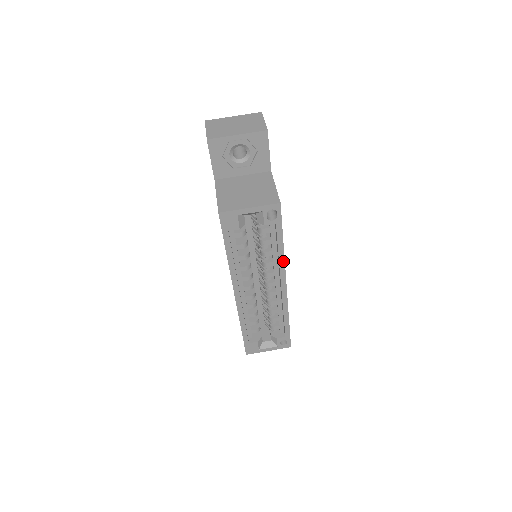
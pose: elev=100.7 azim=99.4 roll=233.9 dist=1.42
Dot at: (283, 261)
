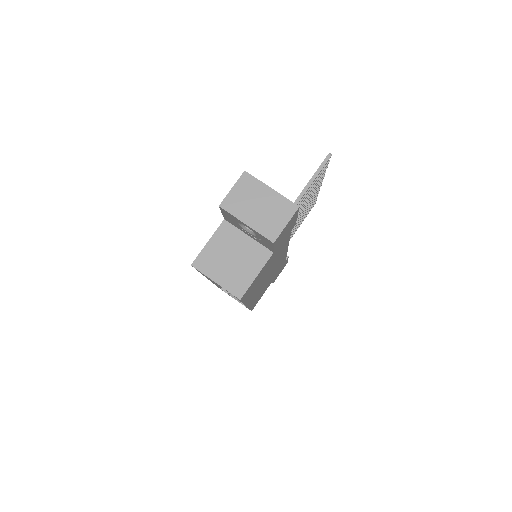
Dot at: (244, 304)
